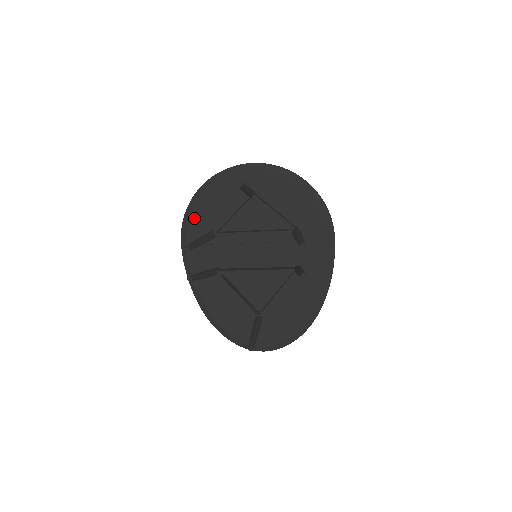
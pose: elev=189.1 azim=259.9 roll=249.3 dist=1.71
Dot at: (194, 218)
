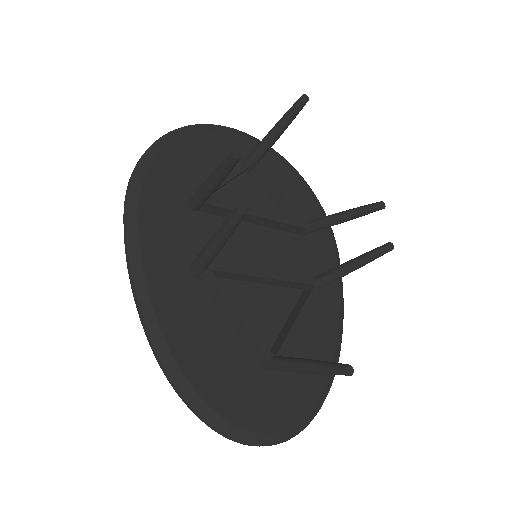
Dot at: (158, 171)
